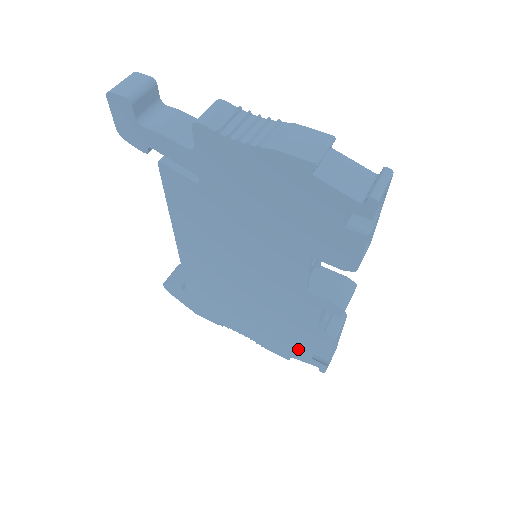
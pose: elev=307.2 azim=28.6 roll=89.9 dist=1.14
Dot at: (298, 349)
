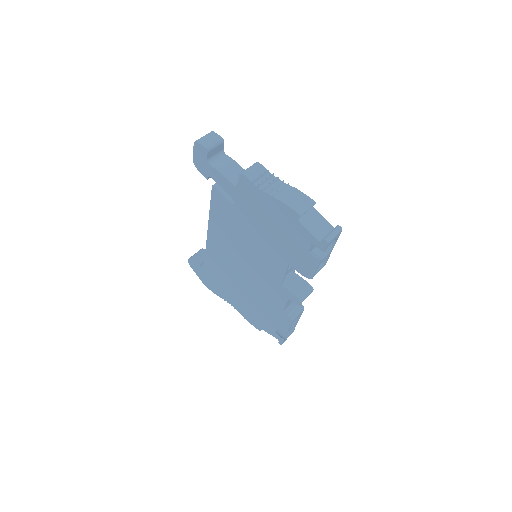
Dot at: (268, 324)
